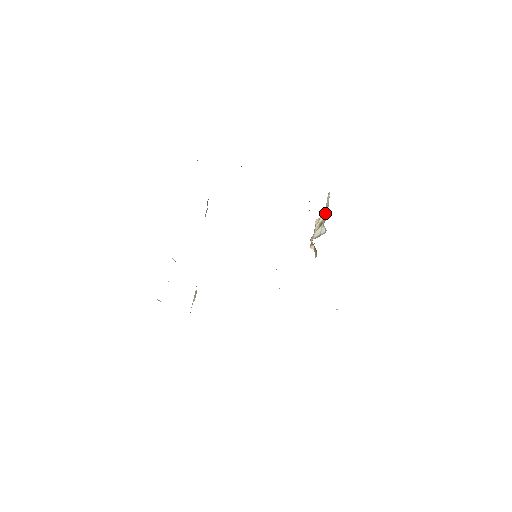
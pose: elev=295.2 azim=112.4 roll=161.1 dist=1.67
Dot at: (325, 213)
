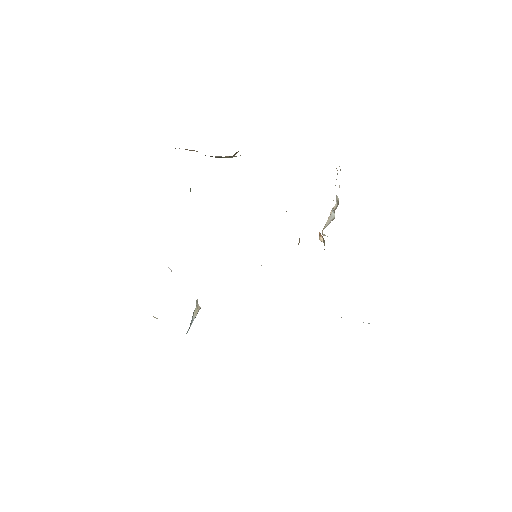
Dot at: occluded
